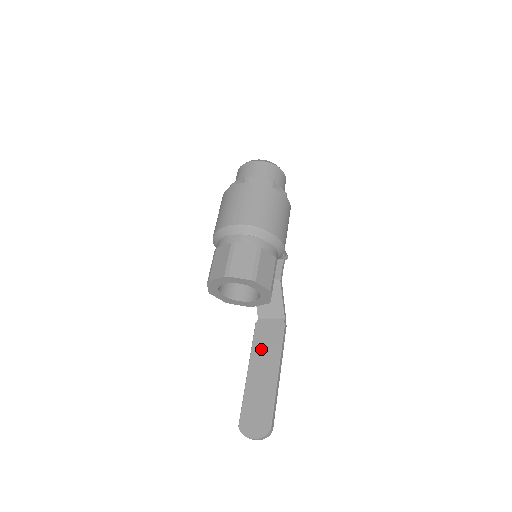
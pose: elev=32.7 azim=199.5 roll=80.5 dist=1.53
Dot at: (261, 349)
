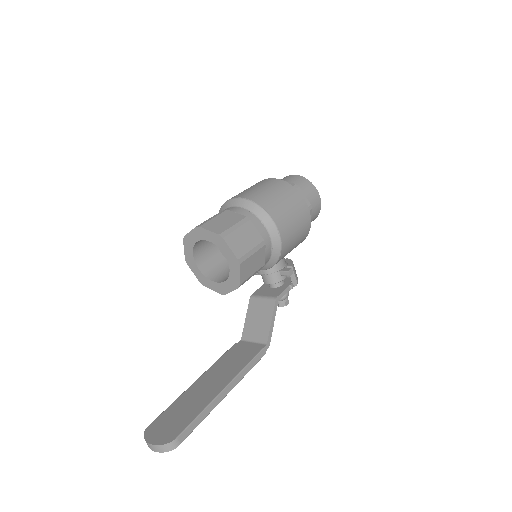
Dot at: (223, 365)
